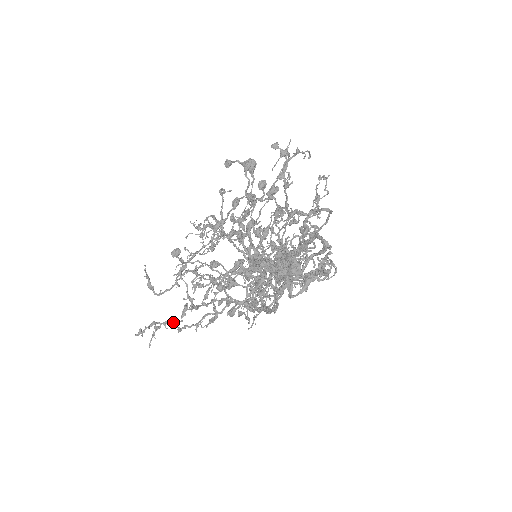
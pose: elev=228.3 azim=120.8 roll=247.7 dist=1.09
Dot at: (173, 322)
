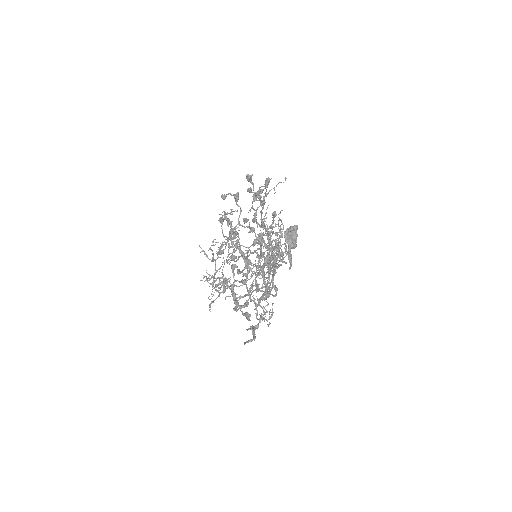
Dot at: occluded
